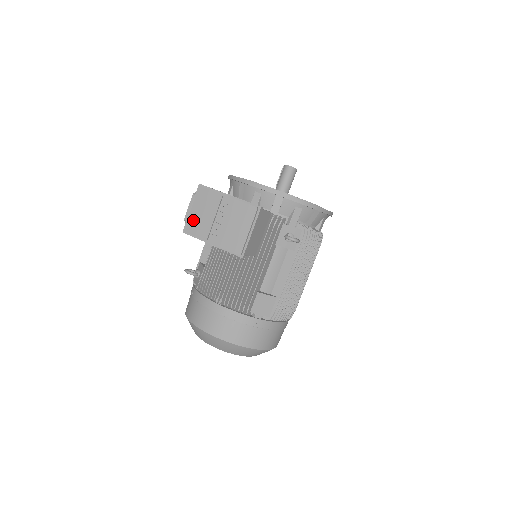
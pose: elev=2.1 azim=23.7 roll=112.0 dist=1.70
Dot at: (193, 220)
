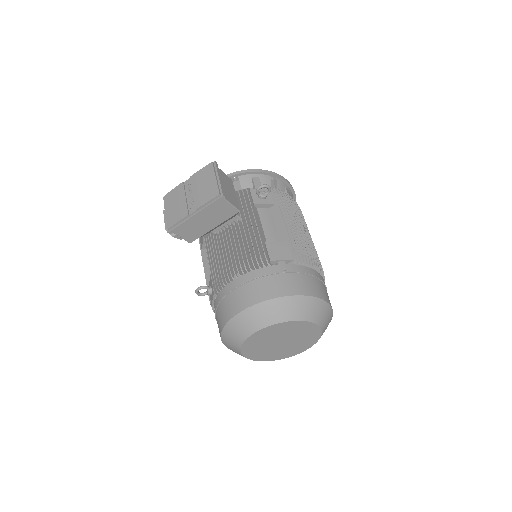
Dot at: (171, 216)
